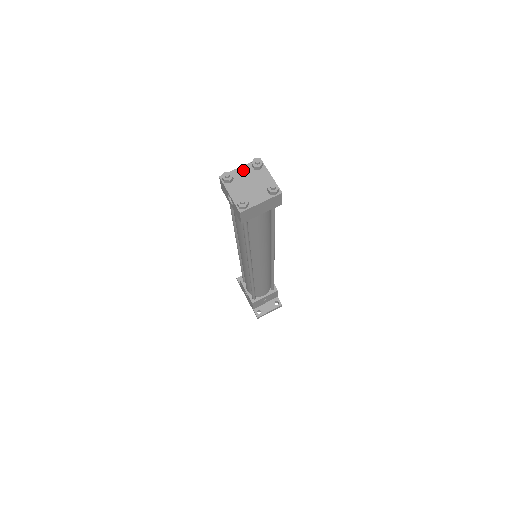
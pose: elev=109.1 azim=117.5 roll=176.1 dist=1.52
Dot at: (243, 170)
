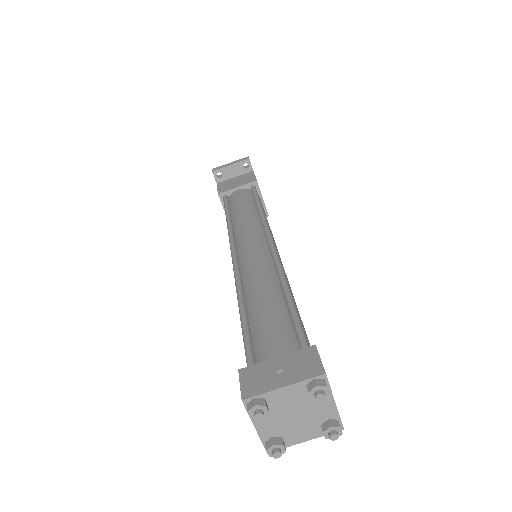
Dot at: (288, 393)
